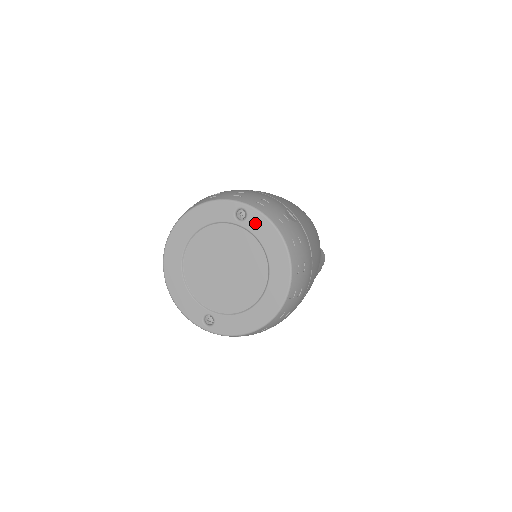
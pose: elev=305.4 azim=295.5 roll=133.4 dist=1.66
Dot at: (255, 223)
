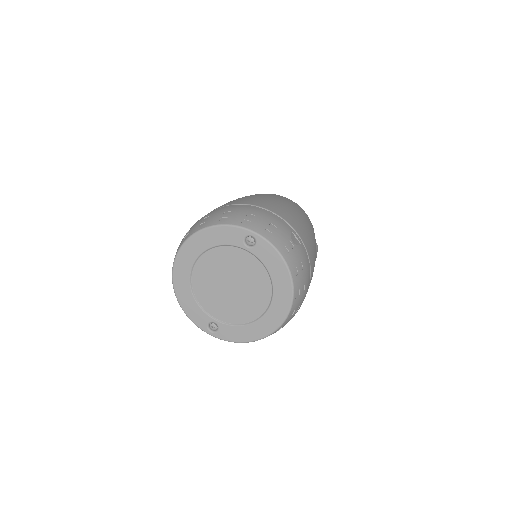
Dot at: (263, 251)
